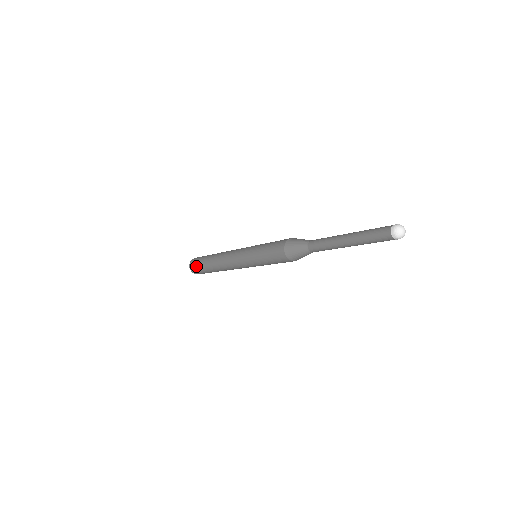
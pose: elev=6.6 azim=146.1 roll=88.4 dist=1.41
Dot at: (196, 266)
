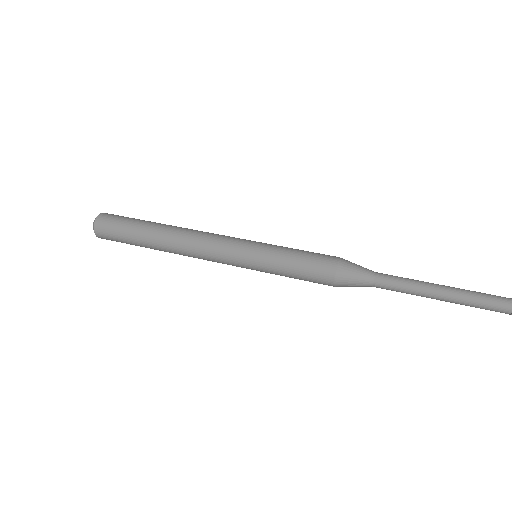
Dot at: (115, 227)
